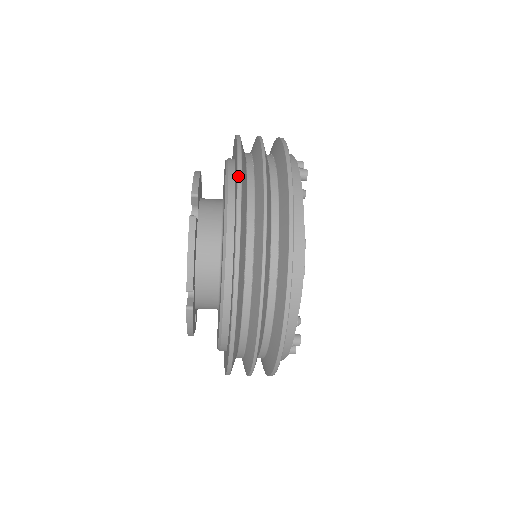
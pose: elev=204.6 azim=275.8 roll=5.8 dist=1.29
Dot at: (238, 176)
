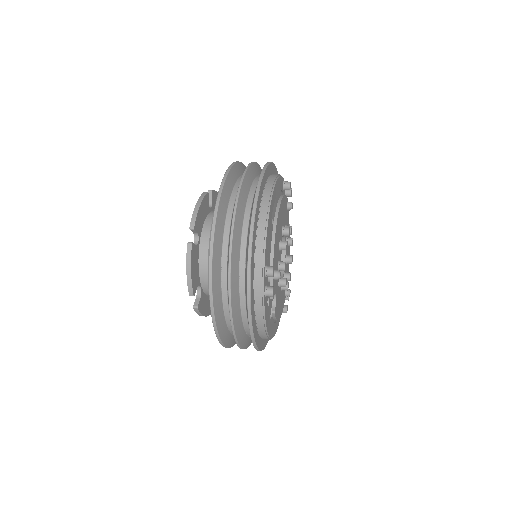
Dot at: (214, 329)
